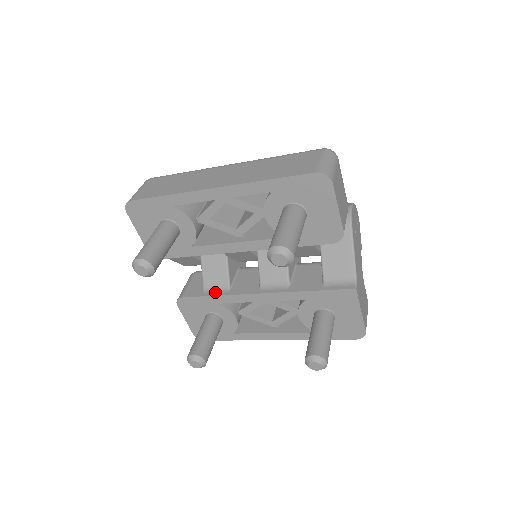
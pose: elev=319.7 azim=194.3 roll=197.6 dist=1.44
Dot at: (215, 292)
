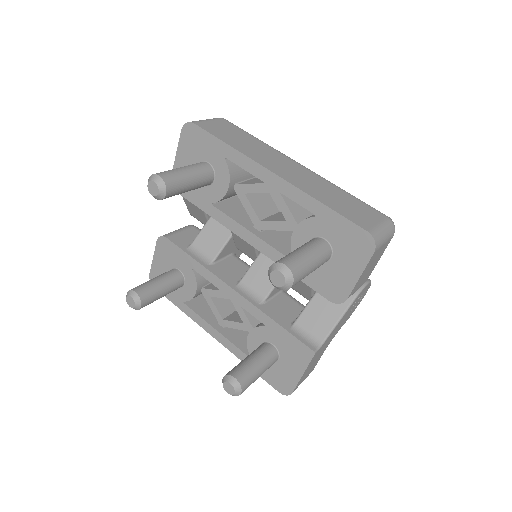
Dot at: (197, 256)
